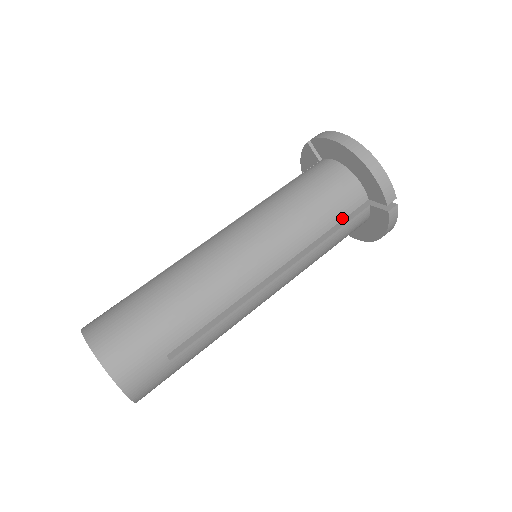
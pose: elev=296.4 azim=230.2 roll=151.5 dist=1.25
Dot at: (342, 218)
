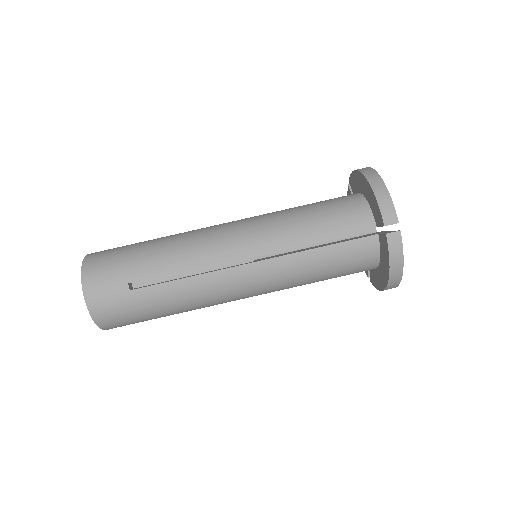
Dot at: (339, 234)
